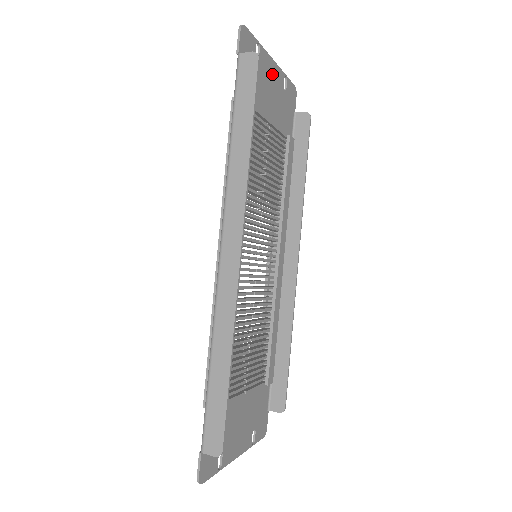
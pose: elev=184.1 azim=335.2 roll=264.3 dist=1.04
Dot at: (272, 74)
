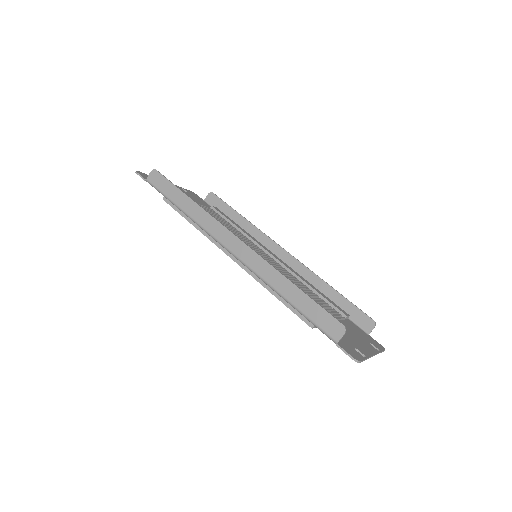
Dot at: occluded
